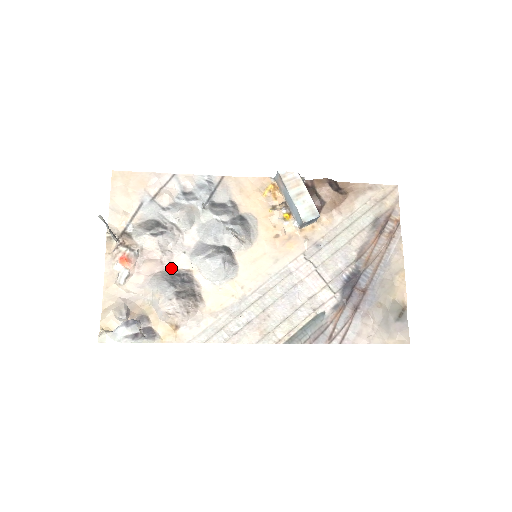
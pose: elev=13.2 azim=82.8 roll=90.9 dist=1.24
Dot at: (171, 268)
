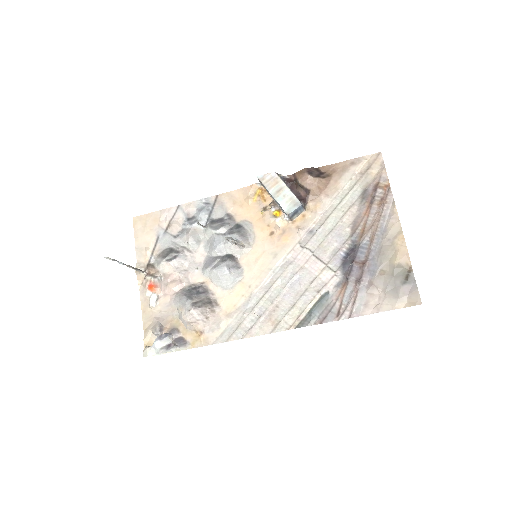
Dot at: (189, 284)
